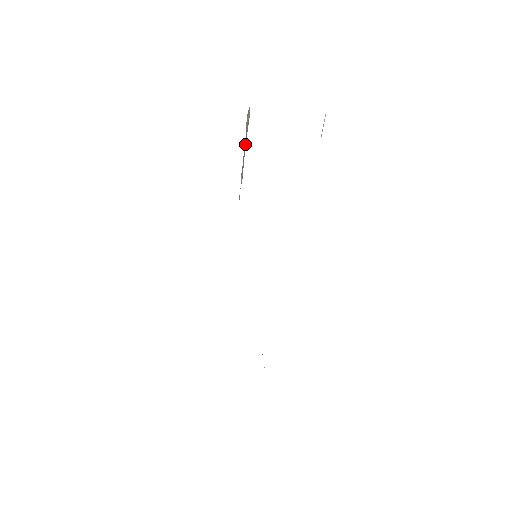
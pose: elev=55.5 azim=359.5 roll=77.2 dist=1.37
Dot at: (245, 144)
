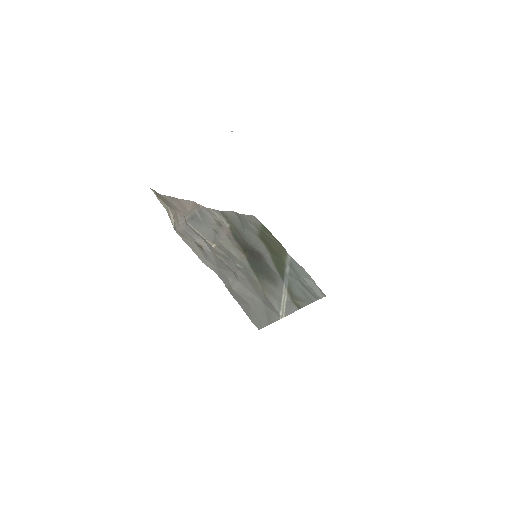
Dot at: (184, 216)
